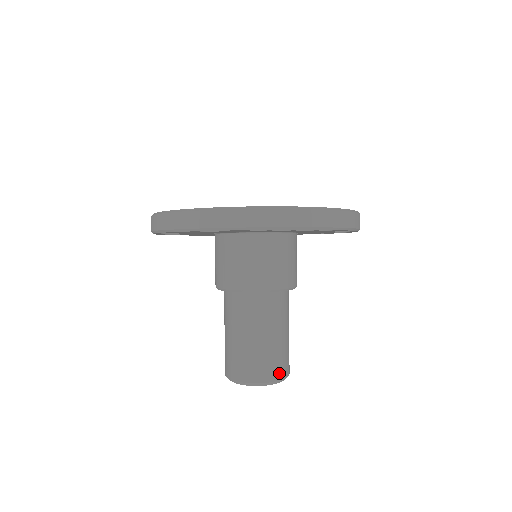
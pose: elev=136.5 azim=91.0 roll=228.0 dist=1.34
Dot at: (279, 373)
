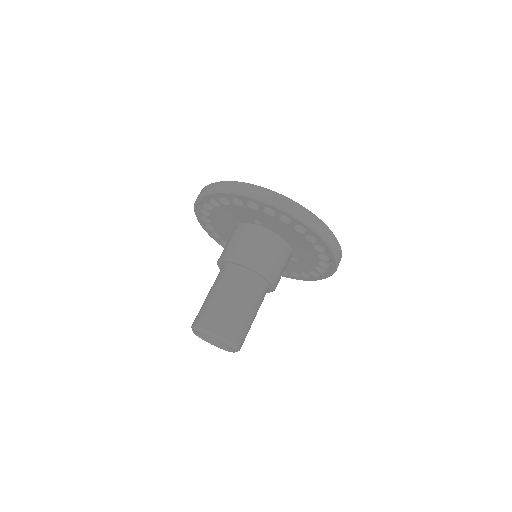
Dot at: (229, 333)
